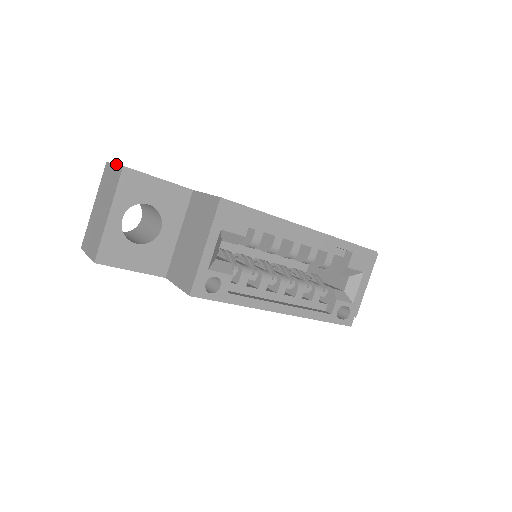
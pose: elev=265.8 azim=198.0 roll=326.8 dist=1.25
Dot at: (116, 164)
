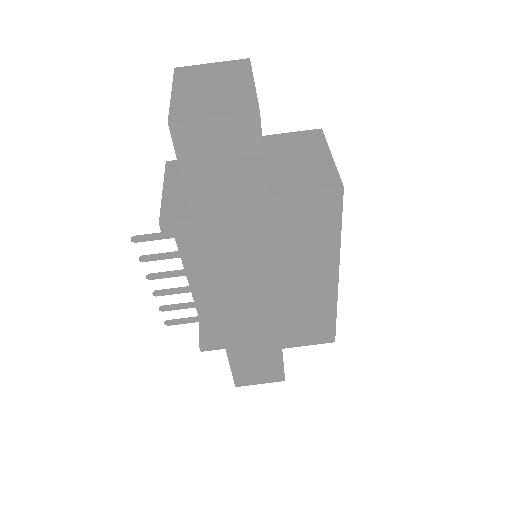
Dot at: occluded
